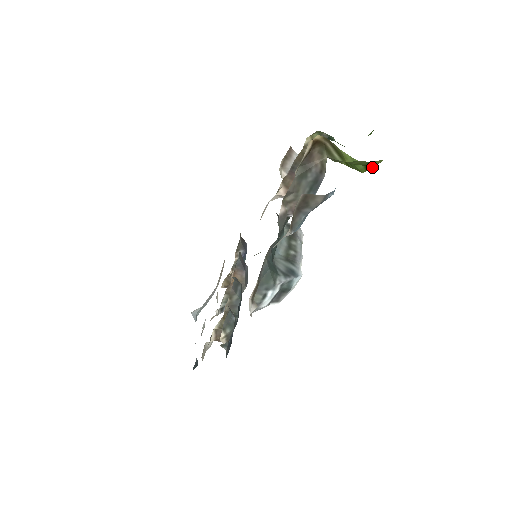
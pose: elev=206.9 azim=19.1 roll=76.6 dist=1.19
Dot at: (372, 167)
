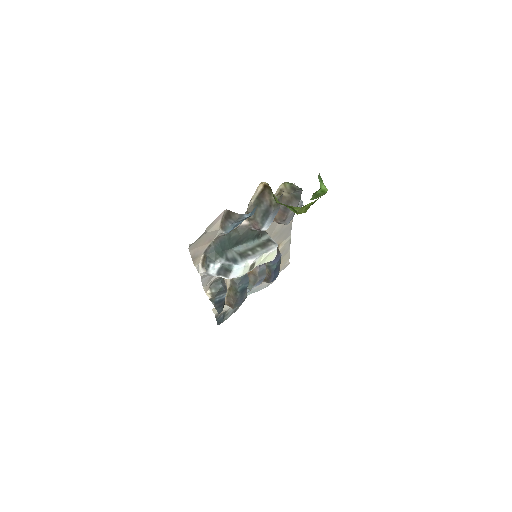
Dot at: (299, 211)
